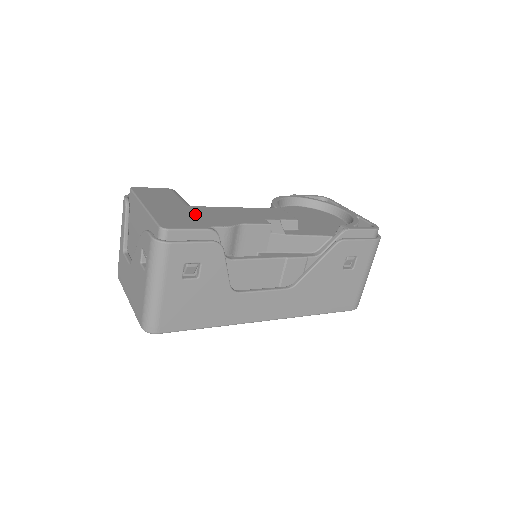
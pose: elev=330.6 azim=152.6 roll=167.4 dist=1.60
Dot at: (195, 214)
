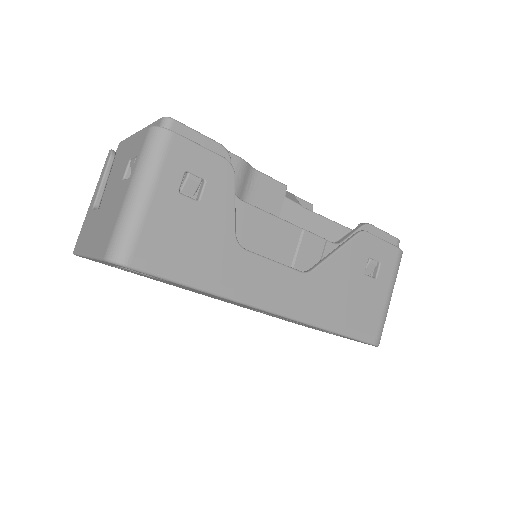
Dot at: occluded
